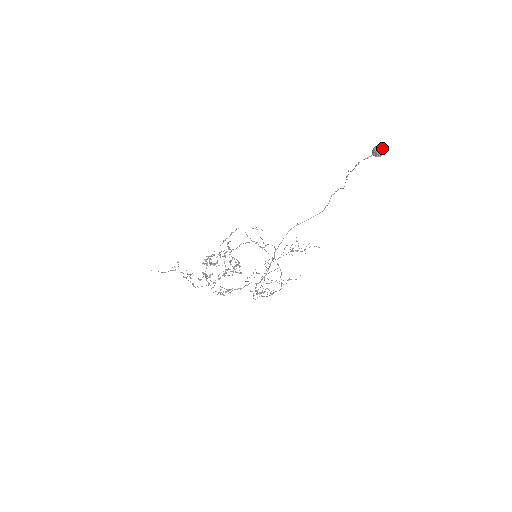
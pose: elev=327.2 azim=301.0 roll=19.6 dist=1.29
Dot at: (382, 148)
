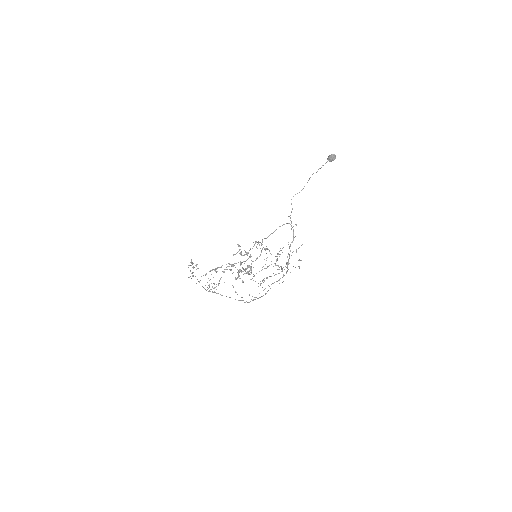
Dot at: occluded
